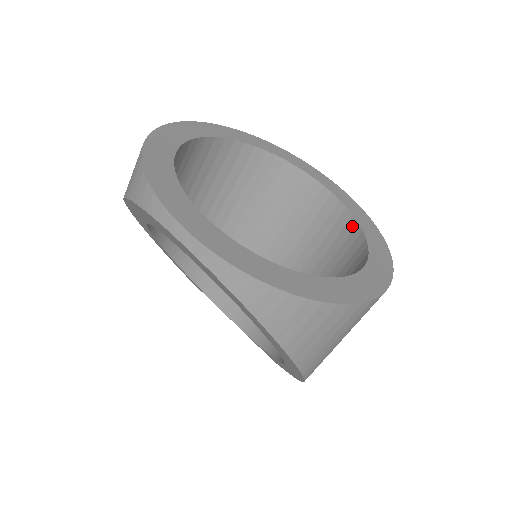
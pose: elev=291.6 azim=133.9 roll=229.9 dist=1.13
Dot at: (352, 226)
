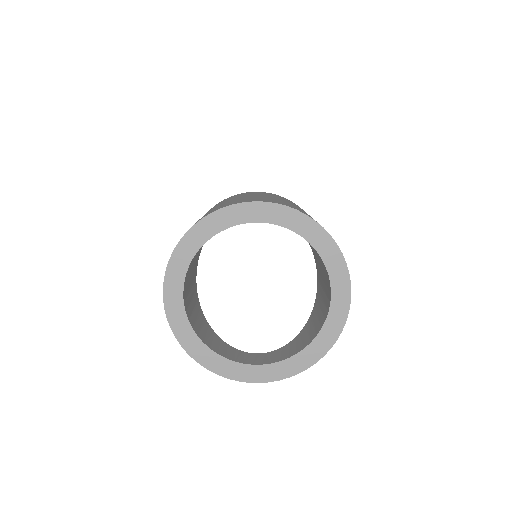
Dot at: occluded
